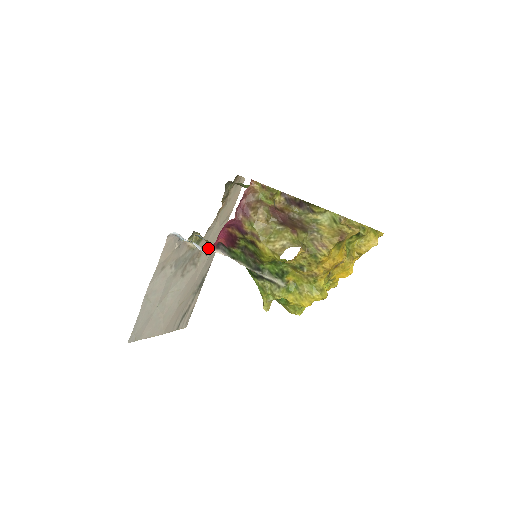
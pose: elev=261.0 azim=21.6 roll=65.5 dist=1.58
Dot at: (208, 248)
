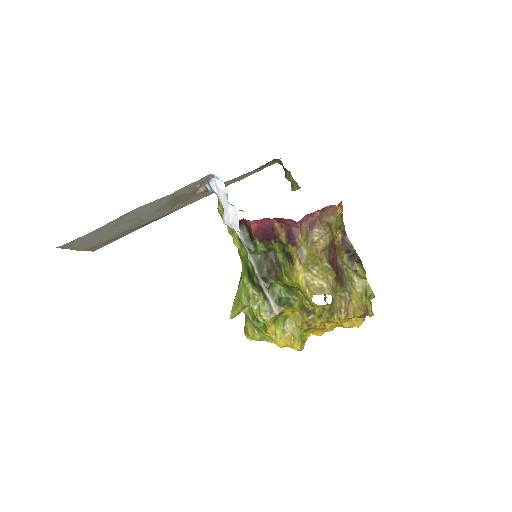
Dot at: (196, 198)
